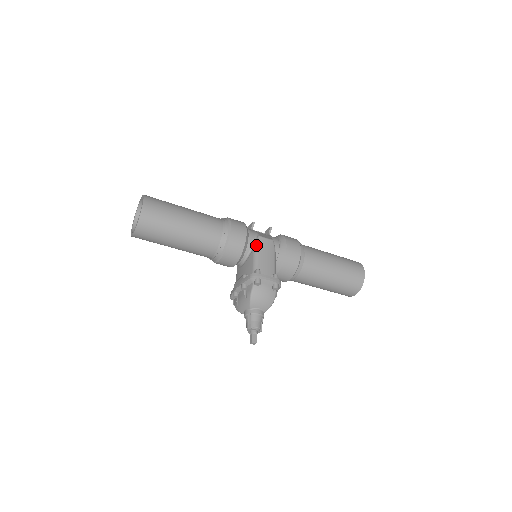
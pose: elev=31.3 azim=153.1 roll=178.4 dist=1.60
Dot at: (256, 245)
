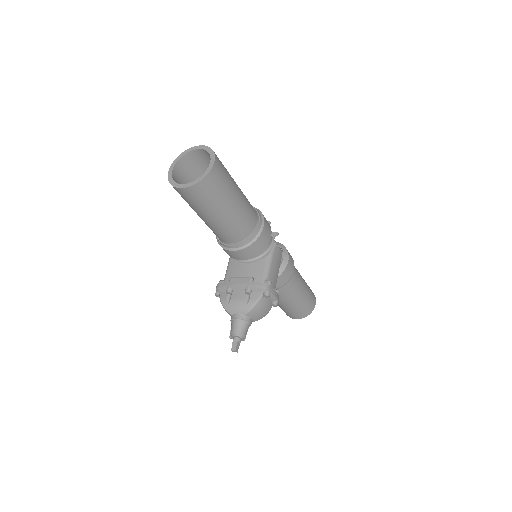
Dot at: (272, 252)
